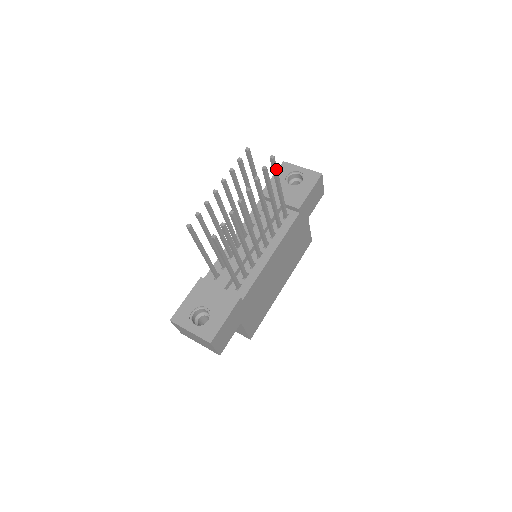
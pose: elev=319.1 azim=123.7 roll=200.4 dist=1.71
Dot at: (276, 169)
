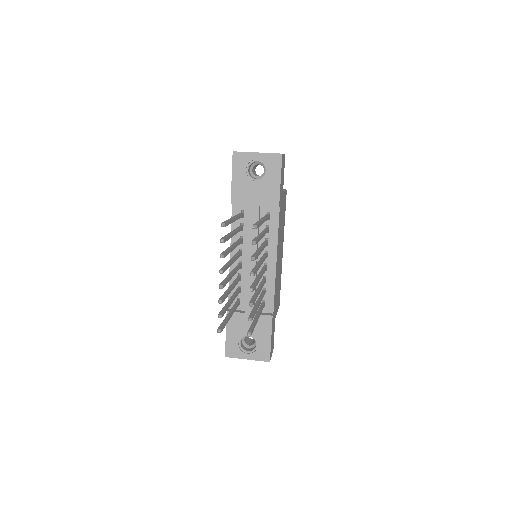
Dot at: (259, 225)
